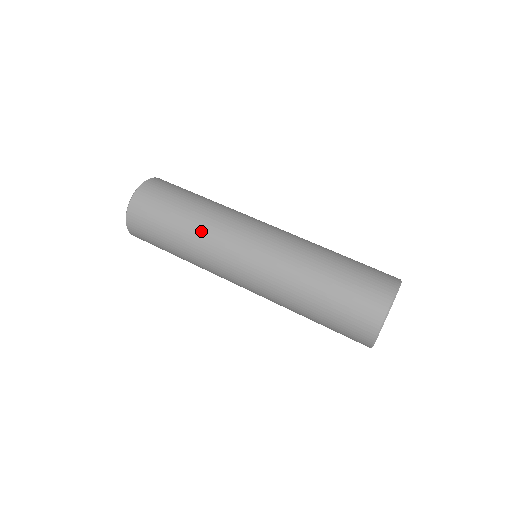
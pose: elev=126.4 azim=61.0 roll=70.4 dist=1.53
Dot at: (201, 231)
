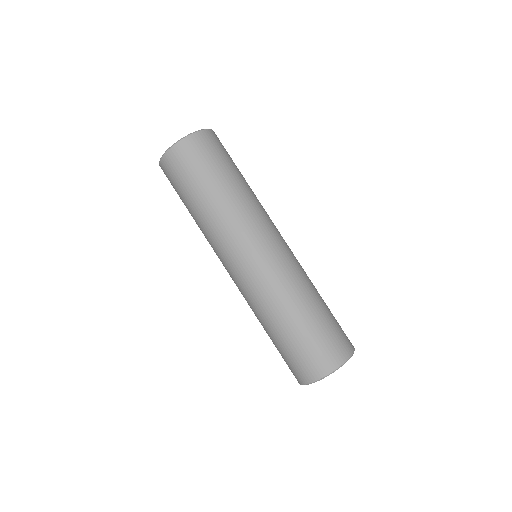
Dot at: (203, 232)
